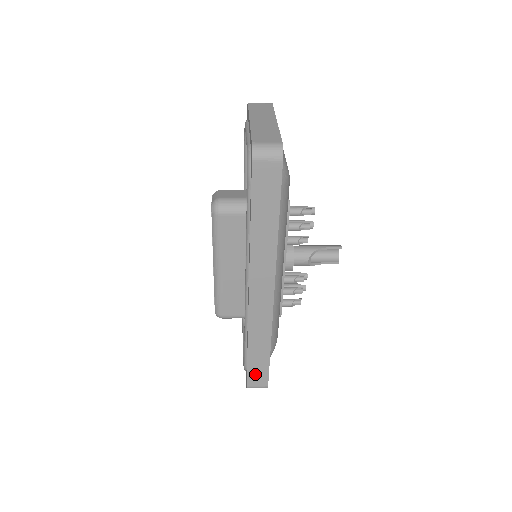
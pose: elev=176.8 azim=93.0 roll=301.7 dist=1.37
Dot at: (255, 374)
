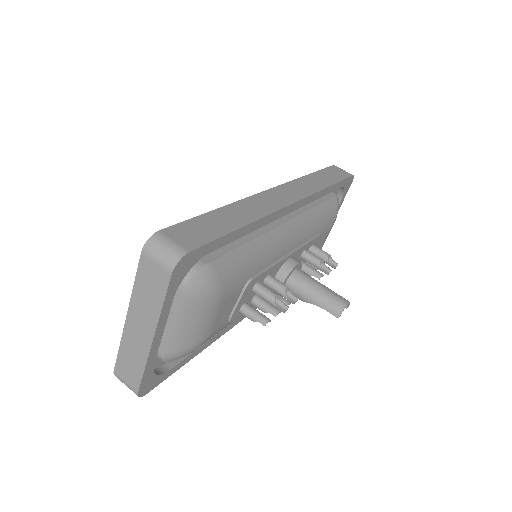
Dot at: occluded
